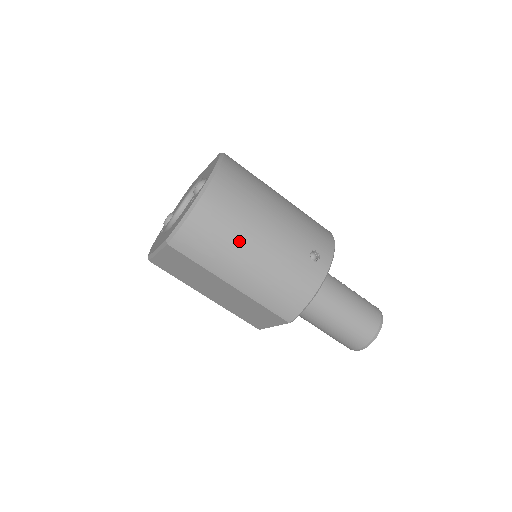
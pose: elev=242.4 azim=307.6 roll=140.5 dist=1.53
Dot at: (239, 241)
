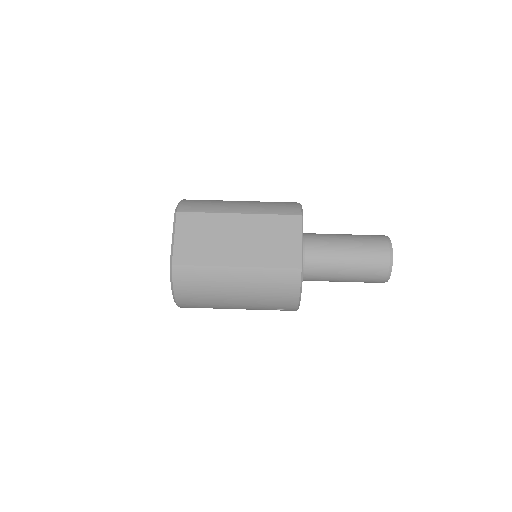
Dot at: occluded
